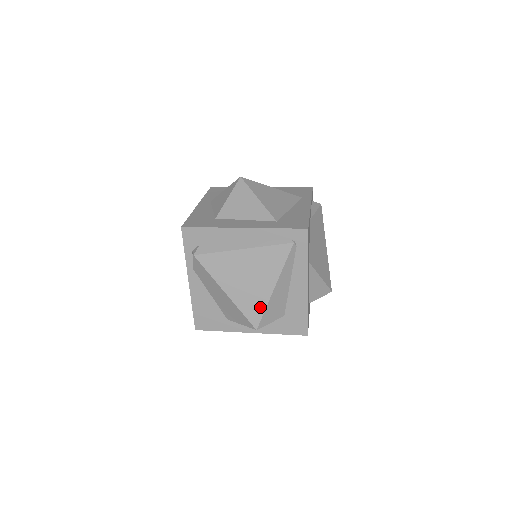
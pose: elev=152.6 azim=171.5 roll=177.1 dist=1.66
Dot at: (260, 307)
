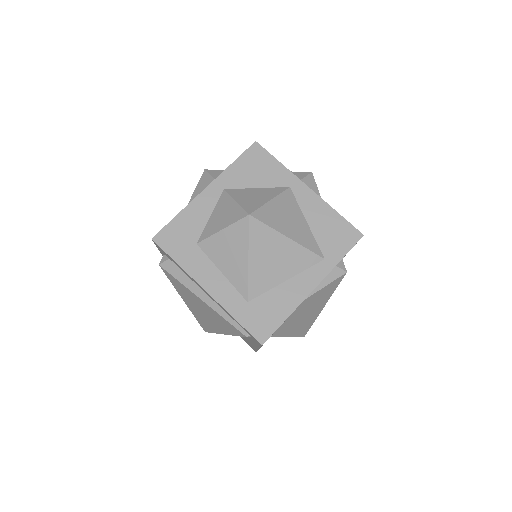
Dot at: (210, 329)
